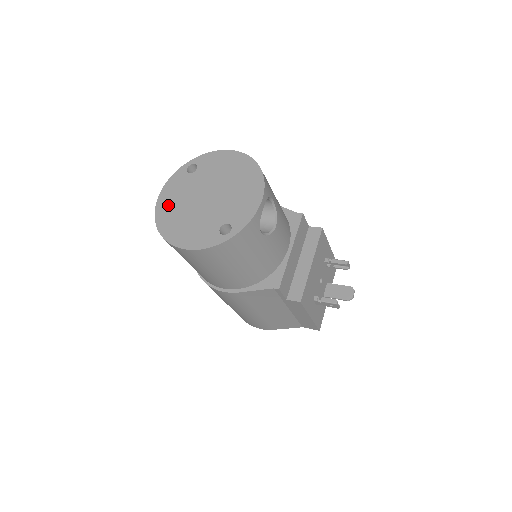
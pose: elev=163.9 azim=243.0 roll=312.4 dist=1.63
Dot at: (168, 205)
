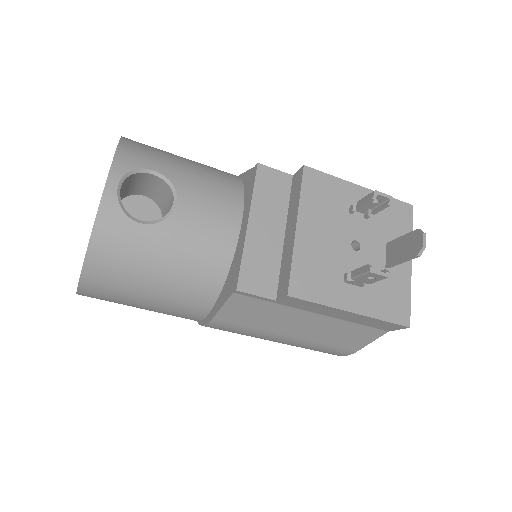
Dot at: occluded
